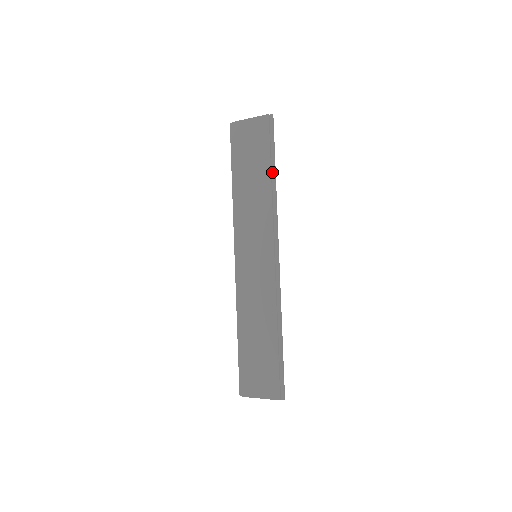
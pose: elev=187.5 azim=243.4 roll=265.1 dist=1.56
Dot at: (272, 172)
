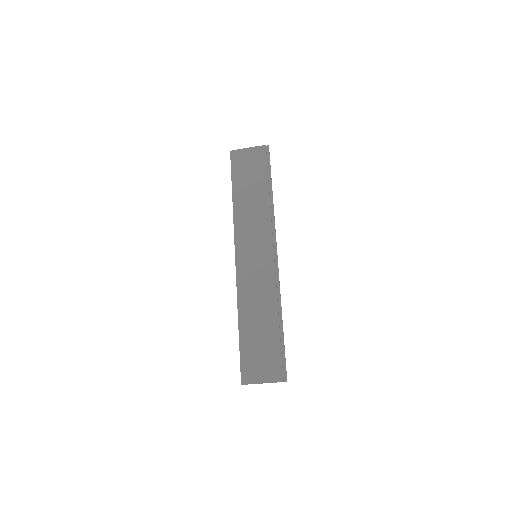
Dot at: (269, 188)
